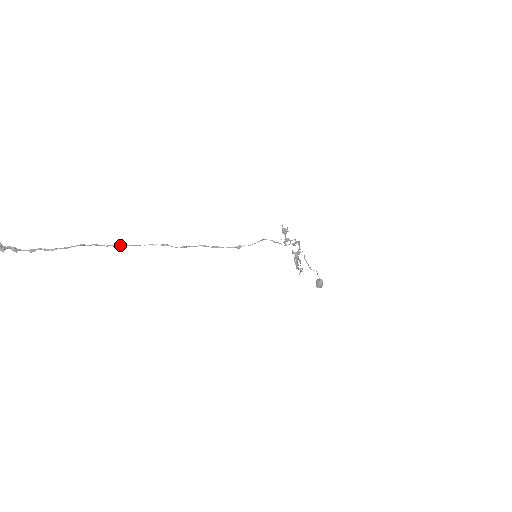
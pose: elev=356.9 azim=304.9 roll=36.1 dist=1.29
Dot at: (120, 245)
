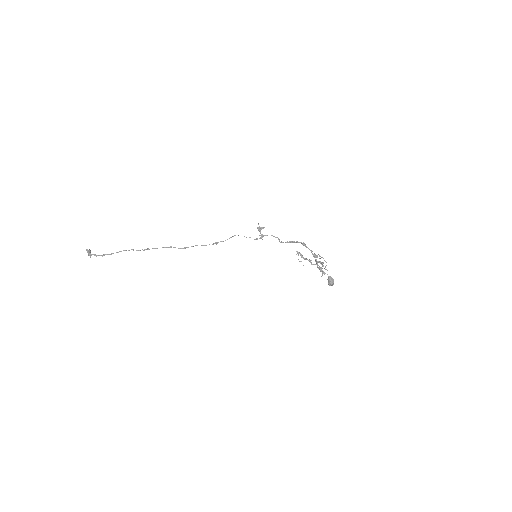
Dot at: (146, 249)
